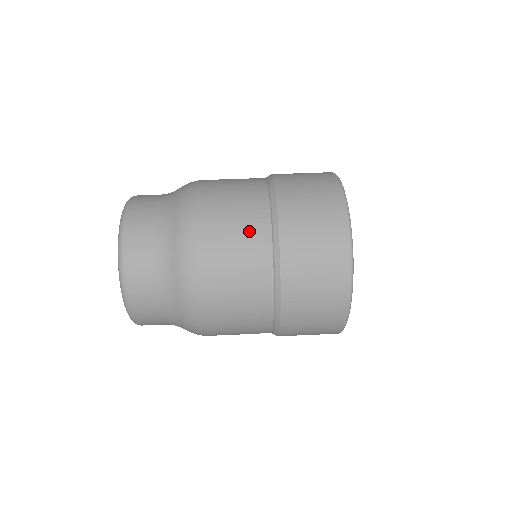
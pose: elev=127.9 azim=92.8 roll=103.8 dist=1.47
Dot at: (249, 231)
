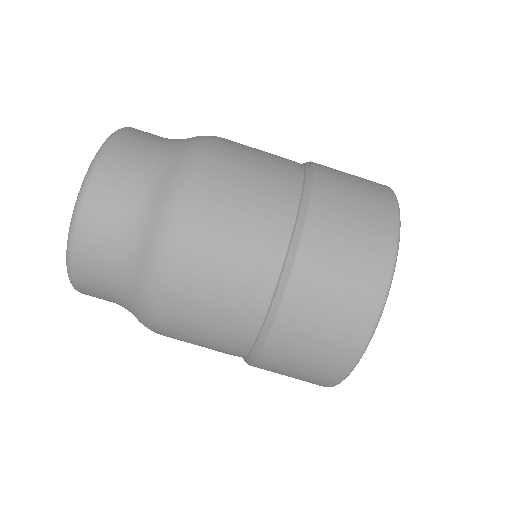
Dot at: (242, 290)
